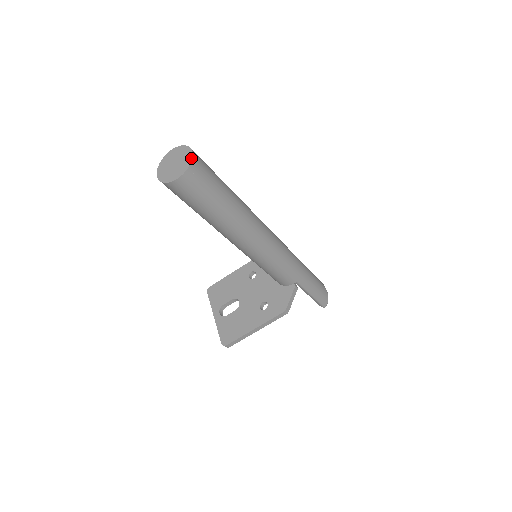
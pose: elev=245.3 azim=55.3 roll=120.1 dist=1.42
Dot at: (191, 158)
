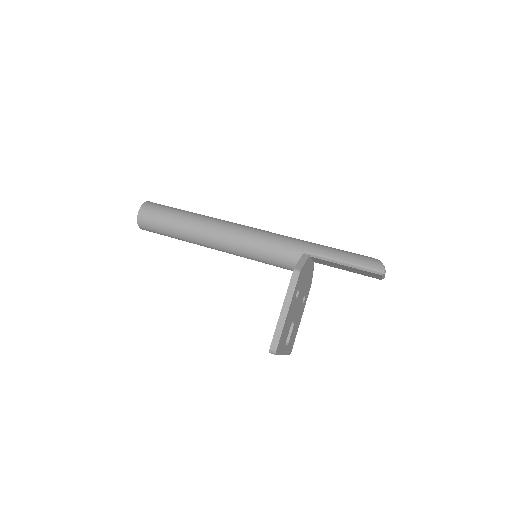
Dot at: (147, 202)
